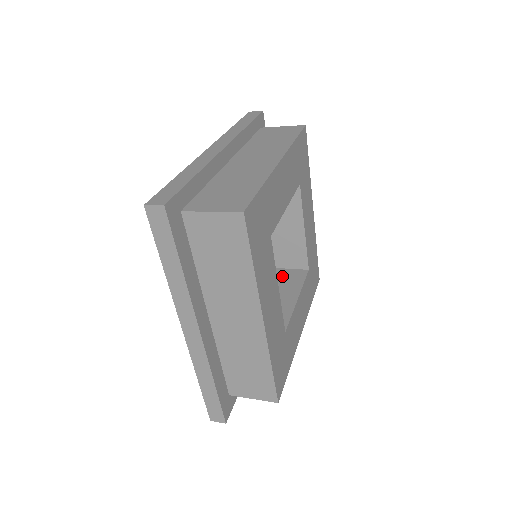
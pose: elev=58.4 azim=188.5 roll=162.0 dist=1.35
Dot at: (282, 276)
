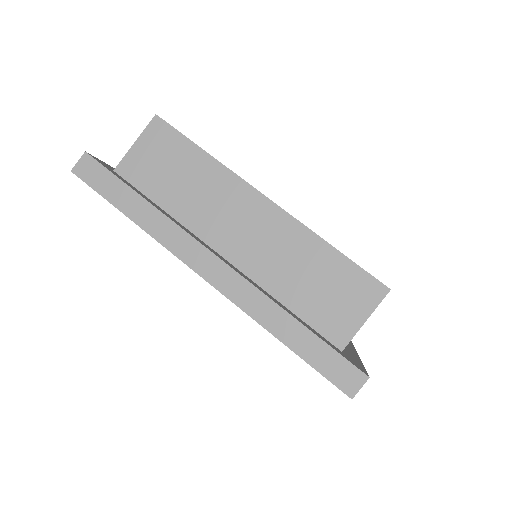
Dot at: occluded
